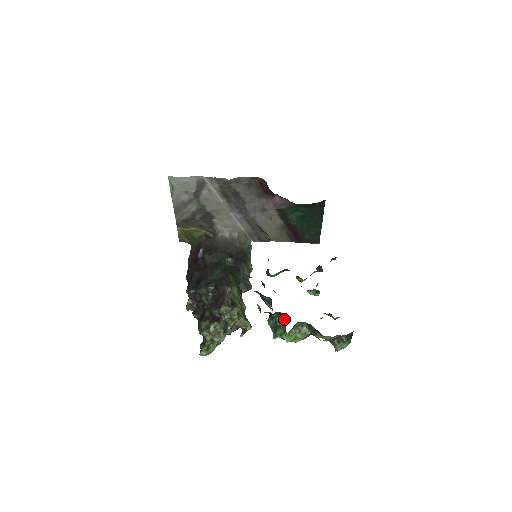
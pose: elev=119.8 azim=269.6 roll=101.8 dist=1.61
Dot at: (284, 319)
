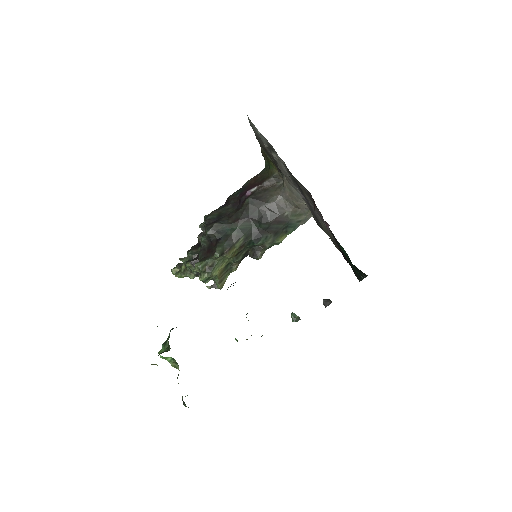
Dot at: occluded
